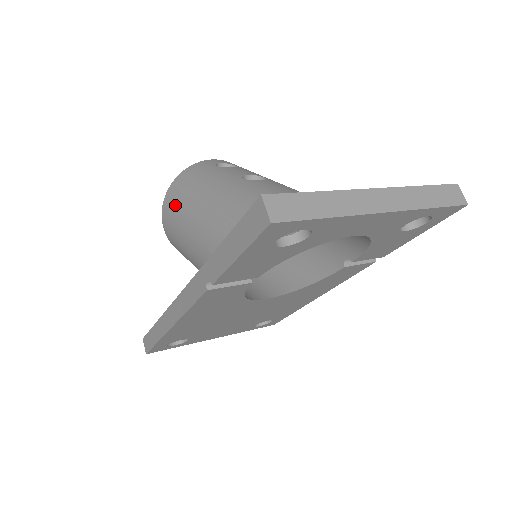
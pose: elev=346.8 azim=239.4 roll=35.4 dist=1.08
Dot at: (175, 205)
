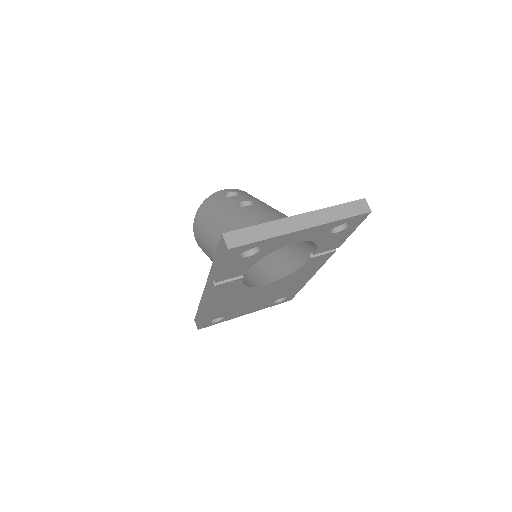
Dot at: (200, 227)
